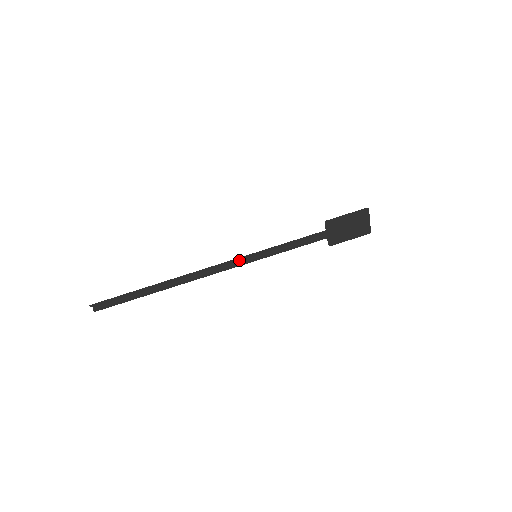
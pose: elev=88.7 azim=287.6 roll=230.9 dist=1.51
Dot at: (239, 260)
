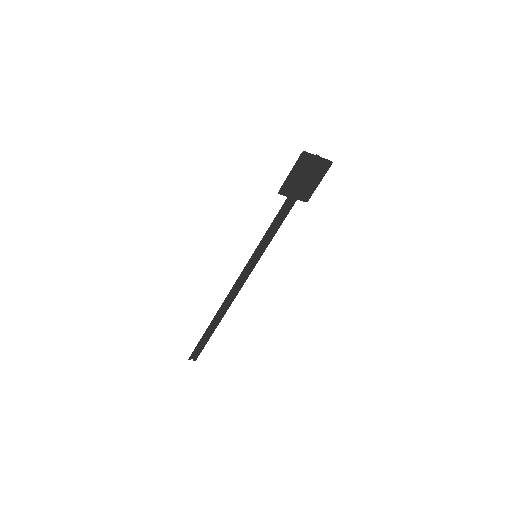
Dot at: (248, 267)
